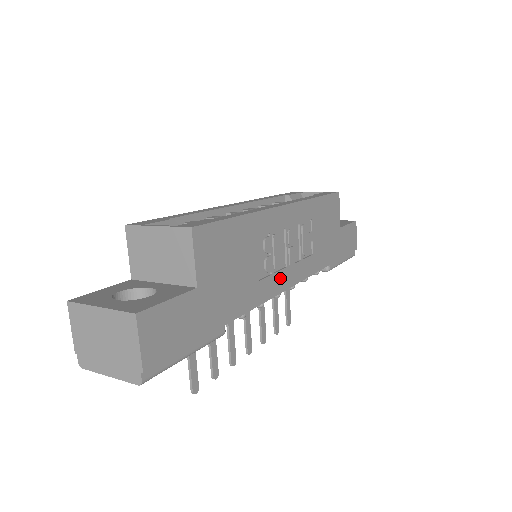
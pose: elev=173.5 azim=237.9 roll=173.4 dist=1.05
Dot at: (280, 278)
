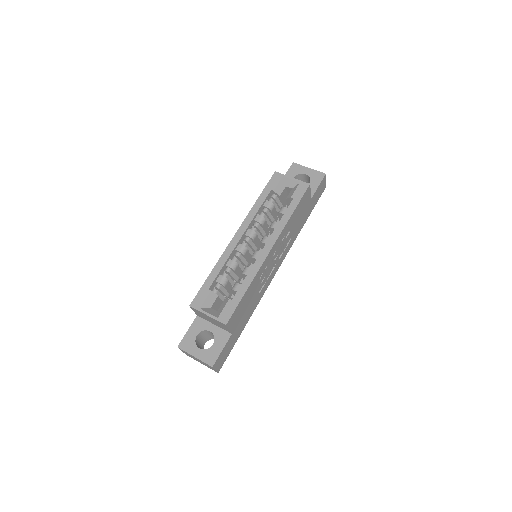
Dot at: (271, 276)
